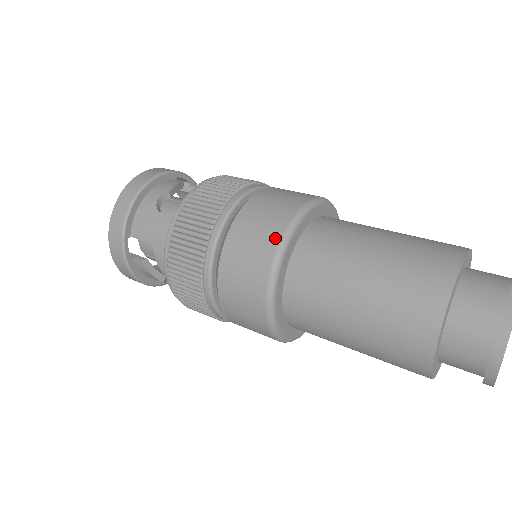
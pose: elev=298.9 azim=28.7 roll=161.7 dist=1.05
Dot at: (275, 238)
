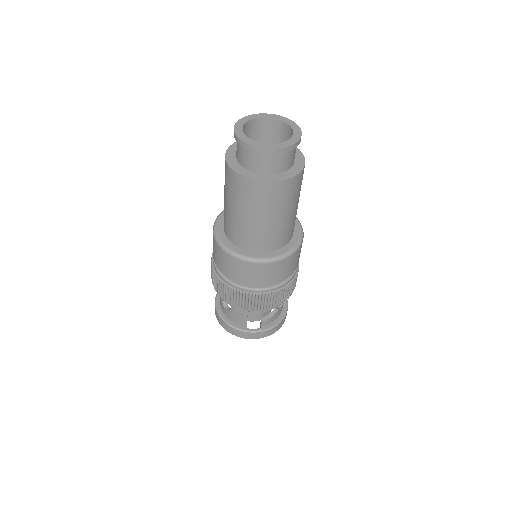
Dot at: occluded
